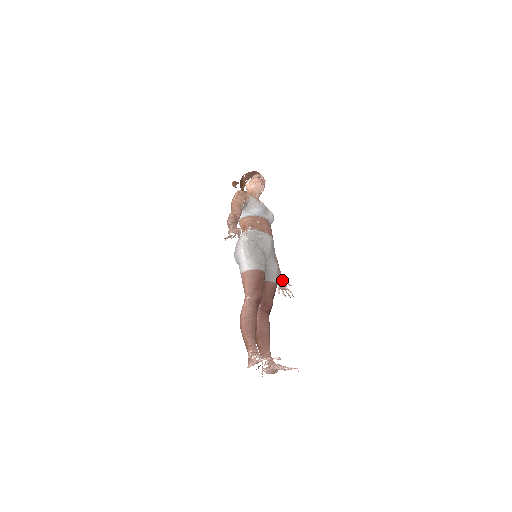
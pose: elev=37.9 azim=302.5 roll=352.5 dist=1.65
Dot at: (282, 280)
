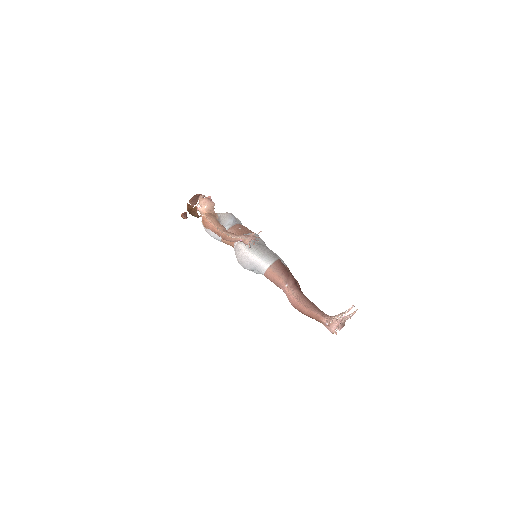
Dot at: occluded
